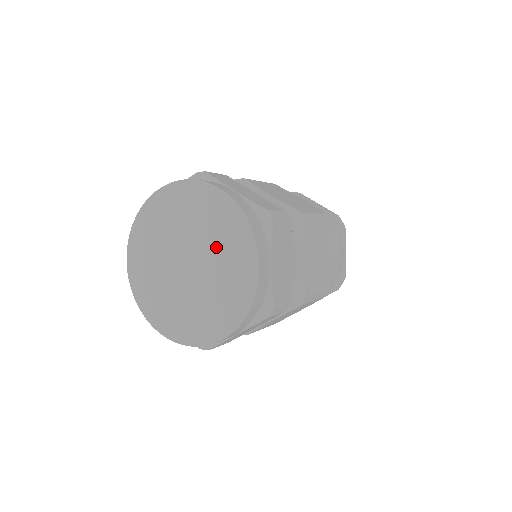
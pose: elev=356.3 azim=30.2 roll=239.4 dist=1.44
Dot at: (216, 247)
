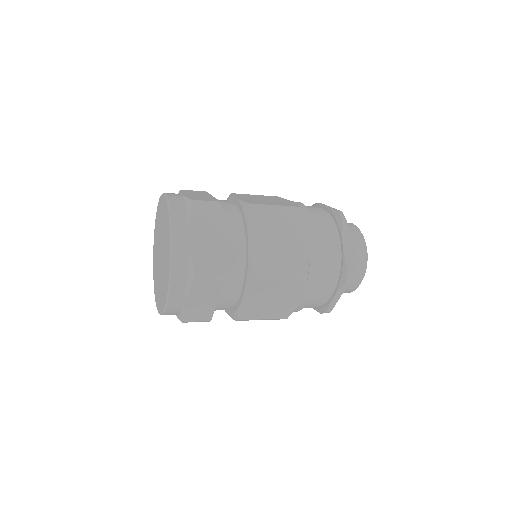
Dot at: (164, 235)
